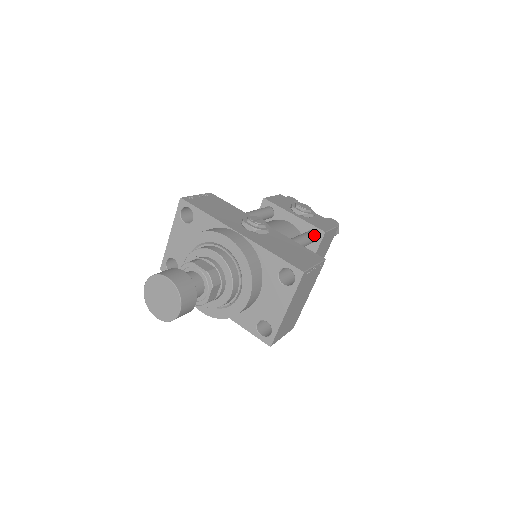
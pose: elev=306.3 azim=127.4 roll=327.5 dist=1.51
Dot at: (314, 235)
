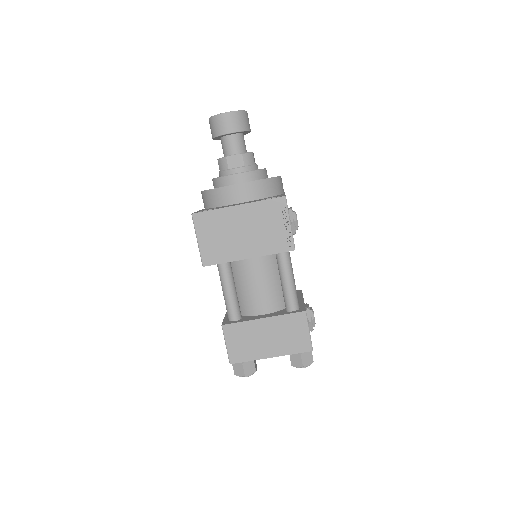
Dot at: (297, 304)
